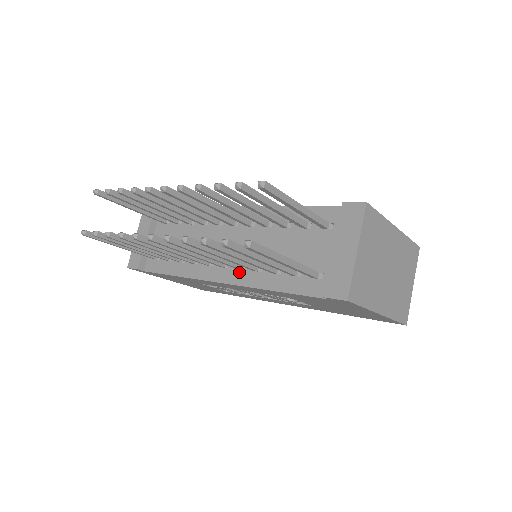
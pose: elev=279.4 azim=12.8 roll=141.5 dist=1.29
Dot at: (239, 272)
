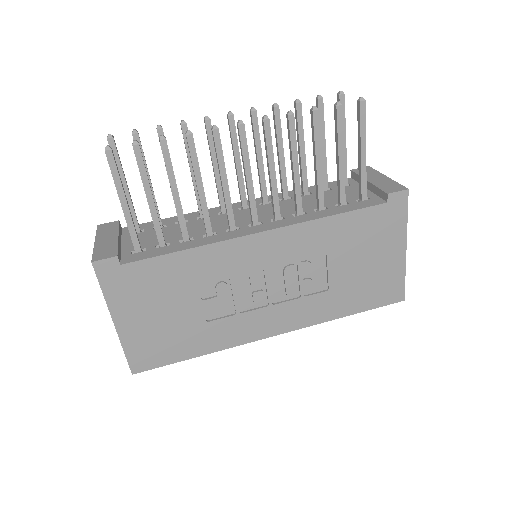
Dot at: (280, 221)
